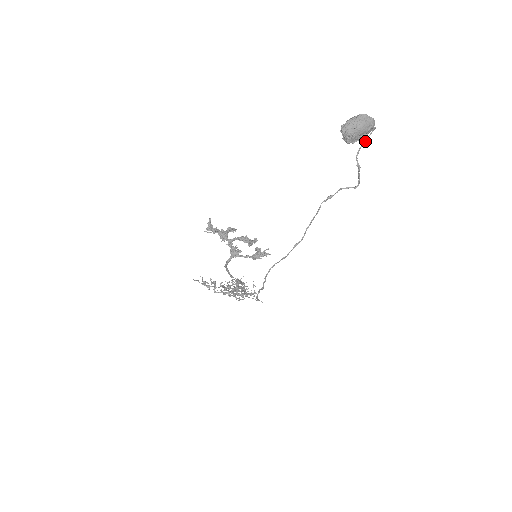
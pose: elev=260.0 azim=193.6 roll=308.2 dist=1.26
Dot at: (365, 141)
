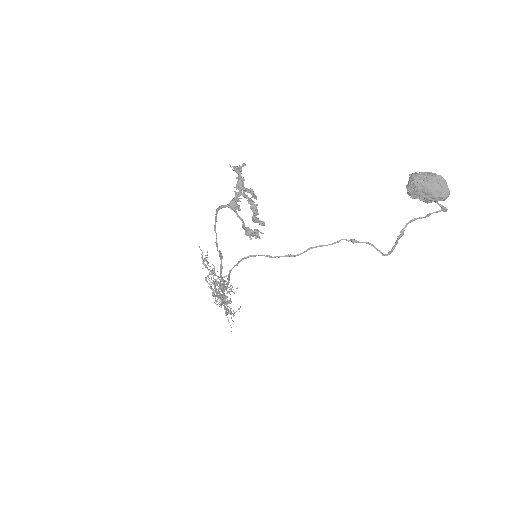
Dot at: (427, 215)
